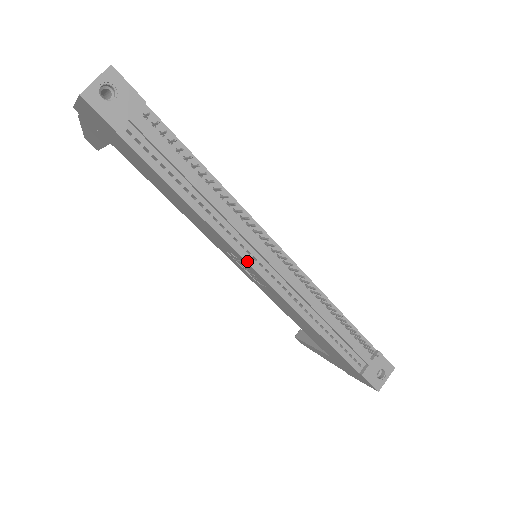
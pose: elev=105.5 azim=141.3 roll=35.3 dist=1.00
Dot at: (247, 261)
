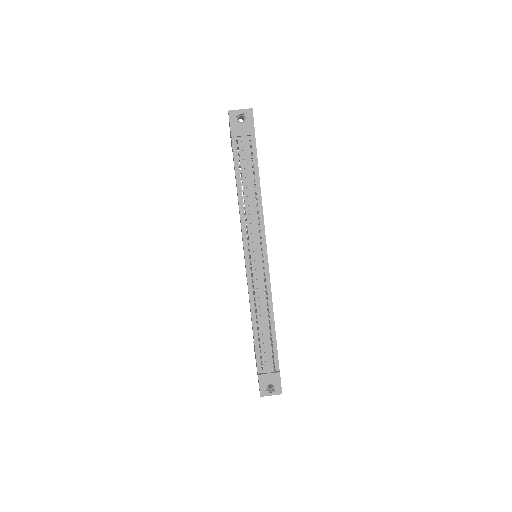
Dot at: (244, 248)
